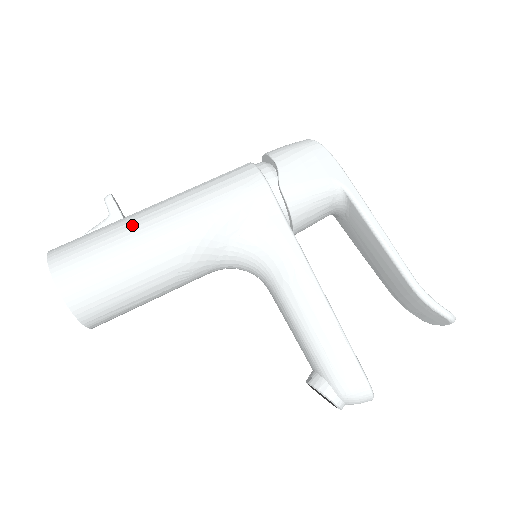
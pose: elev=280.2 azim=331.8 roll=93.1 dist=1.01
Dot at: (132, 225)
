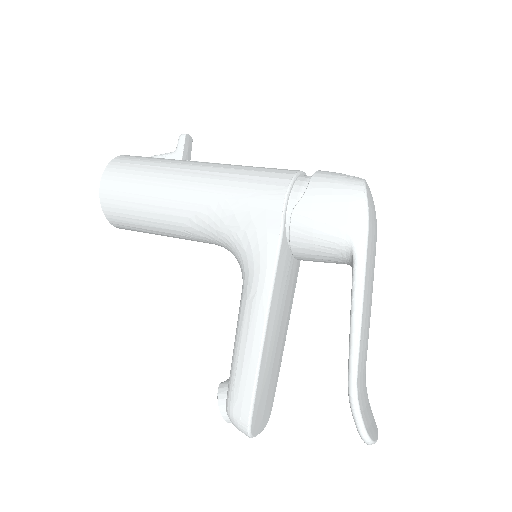
Dot at: (170, 171)
